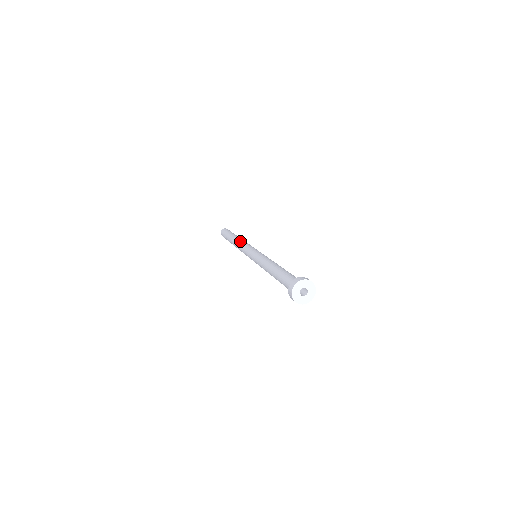
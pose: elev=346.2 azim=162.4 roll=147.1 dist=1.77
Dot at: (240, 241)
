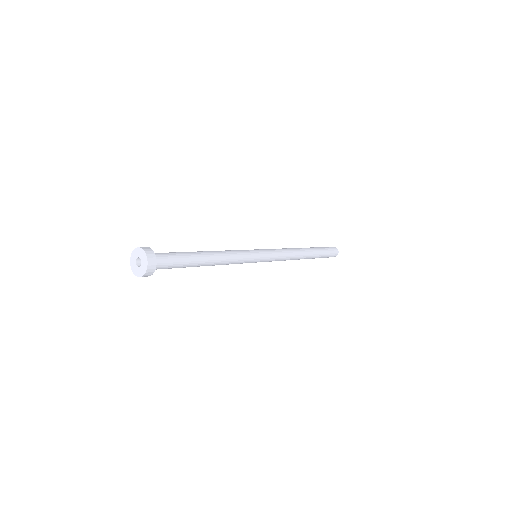
Dot at: occluded
